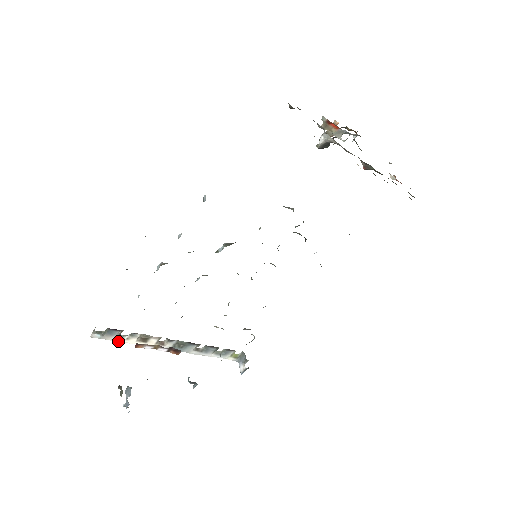
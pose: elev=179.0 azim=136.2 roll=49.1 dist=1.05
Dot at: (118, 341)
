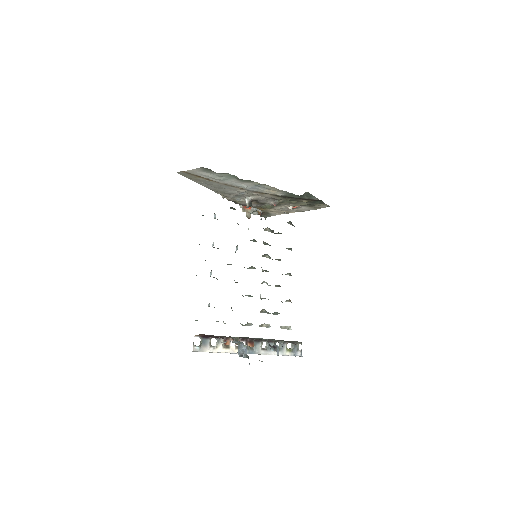
Dot at: (212, 351)
